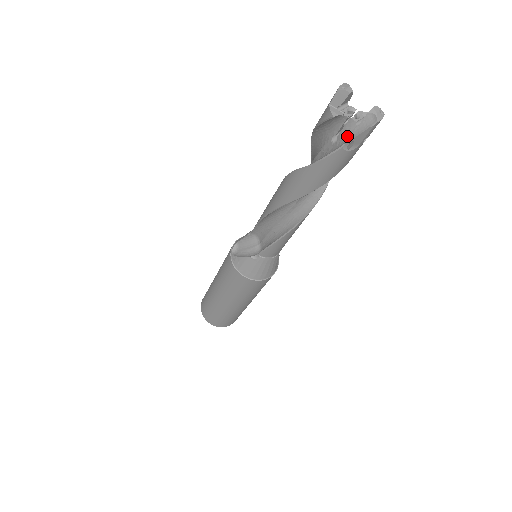
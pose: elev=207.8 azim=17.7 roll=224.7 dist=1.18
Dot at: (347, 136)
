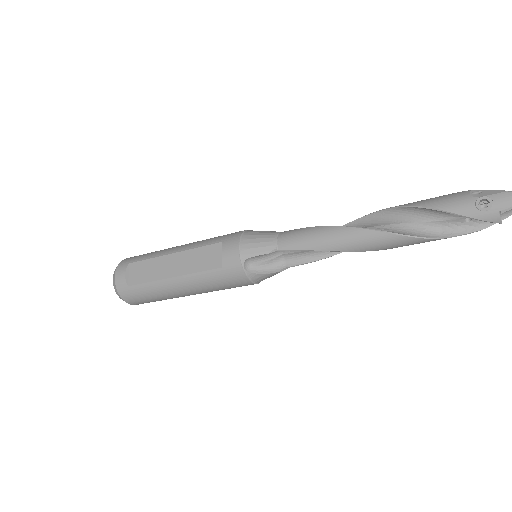
Dot at: occluded
